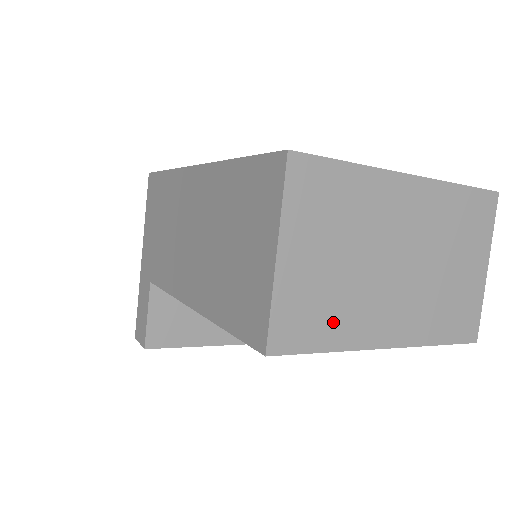
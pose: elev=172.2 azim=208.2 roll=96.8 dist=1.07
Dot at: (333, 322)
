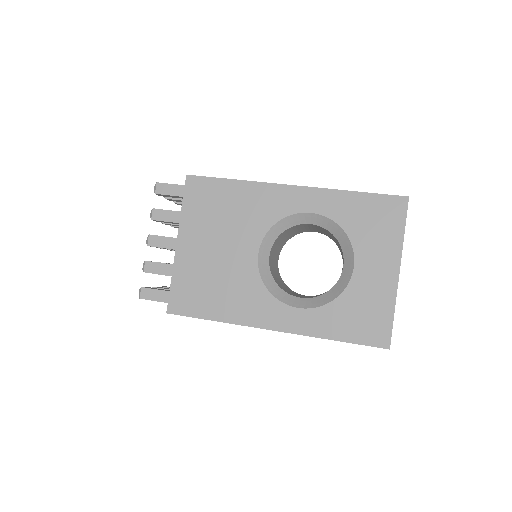
Dot at: occluded
